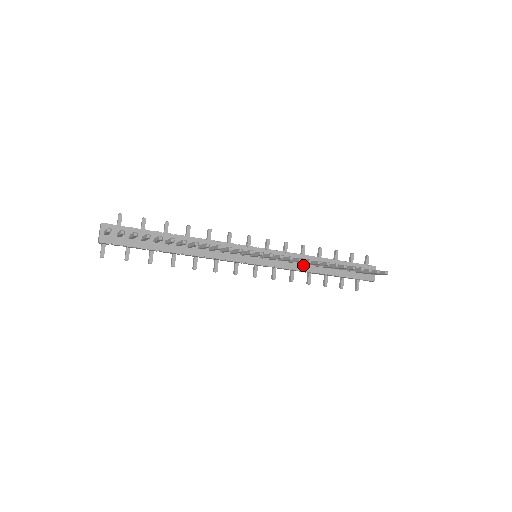
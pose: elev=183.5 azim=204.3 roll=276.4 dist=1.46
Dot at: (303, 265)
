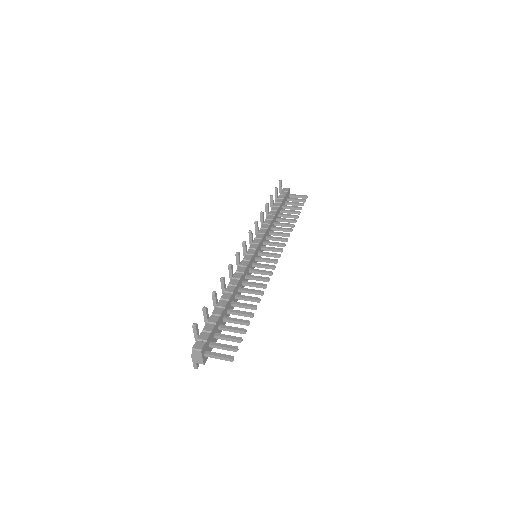
Dot at: occluded
